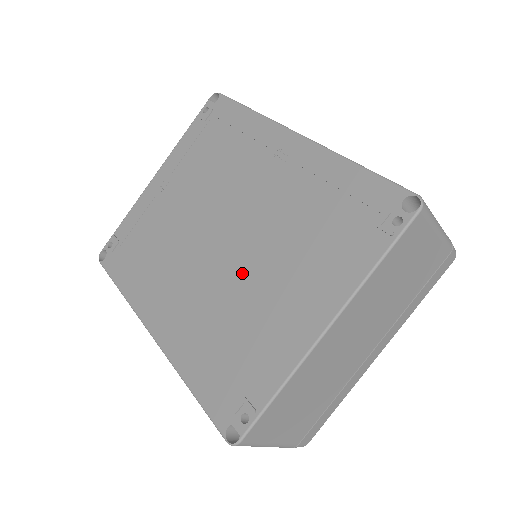
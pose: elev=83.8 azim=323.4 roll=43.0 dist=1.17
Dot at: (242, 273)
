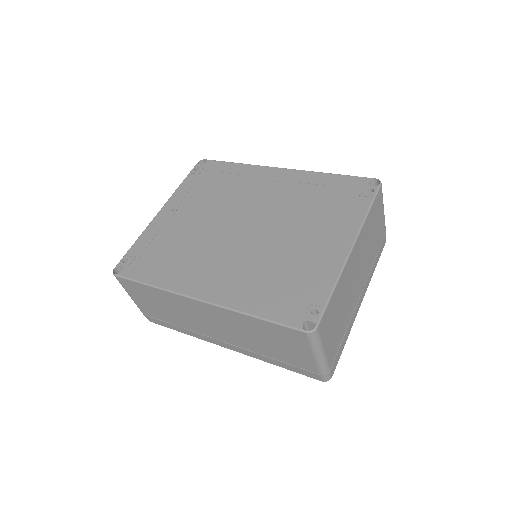
Dot at: (273, 240)
